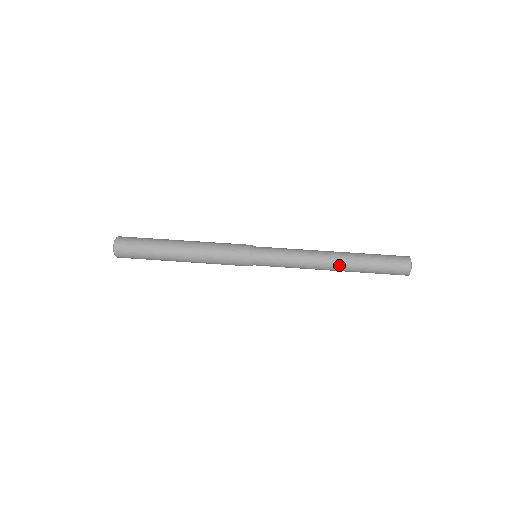
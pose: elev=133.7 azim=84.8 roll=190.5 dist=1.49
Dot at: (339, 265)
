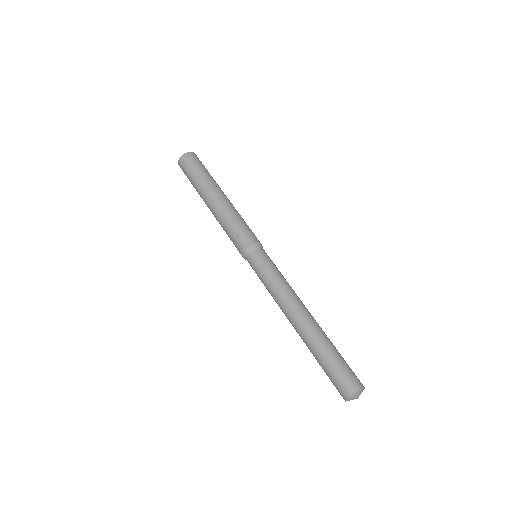
Dot at: (297, 332)
